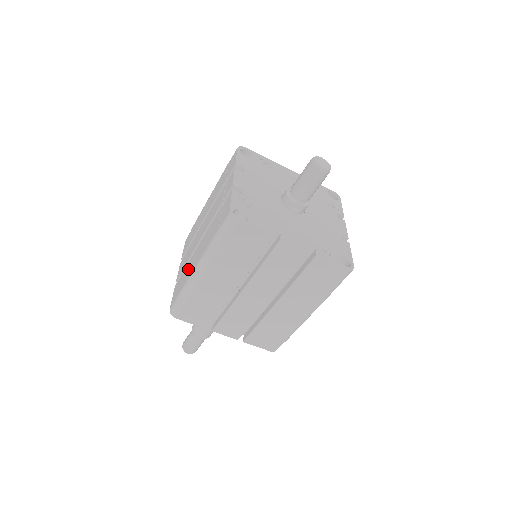
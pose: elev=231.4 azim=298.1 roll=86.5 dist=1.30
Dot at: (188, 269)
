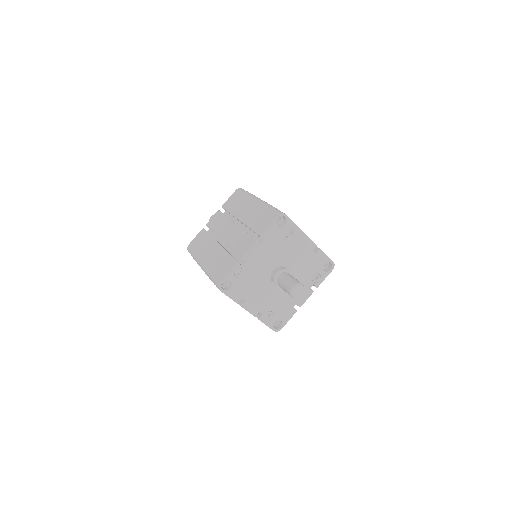
Dot at: (205, 246)
